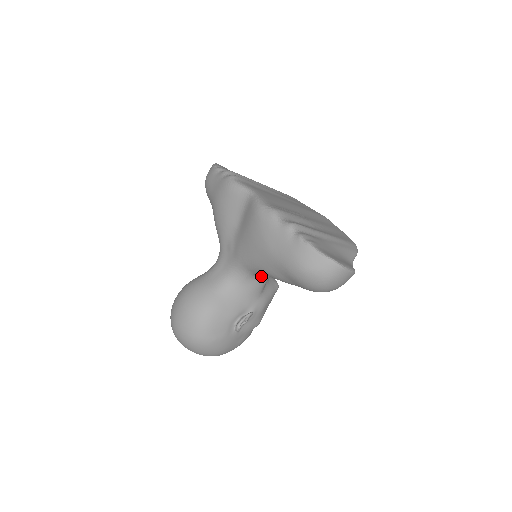
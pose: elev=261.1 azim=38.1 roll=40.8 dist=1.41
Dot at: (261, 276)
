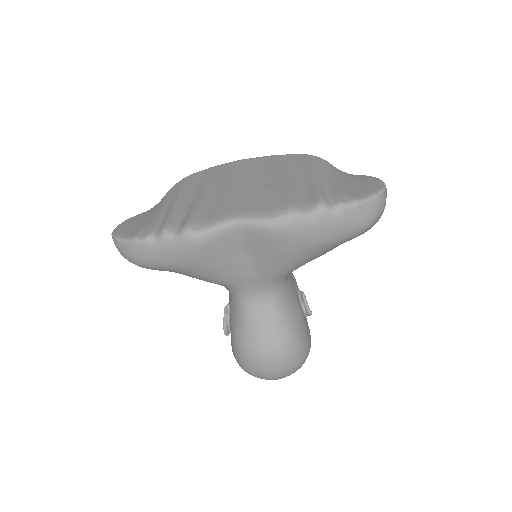
Dot at: occluded
